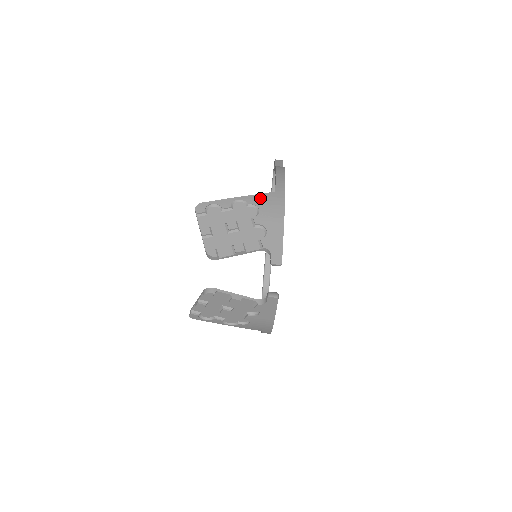
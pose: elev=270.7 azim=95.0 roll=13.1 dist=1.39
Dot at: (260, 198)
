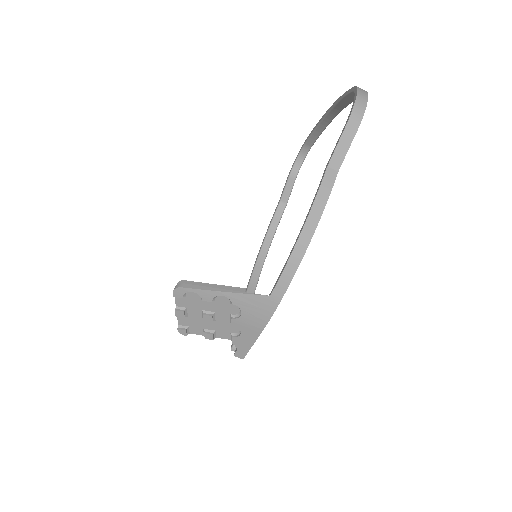
Dot at: (248, 301)
